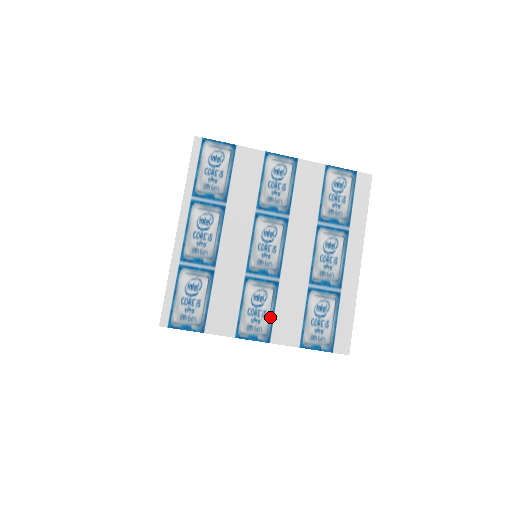
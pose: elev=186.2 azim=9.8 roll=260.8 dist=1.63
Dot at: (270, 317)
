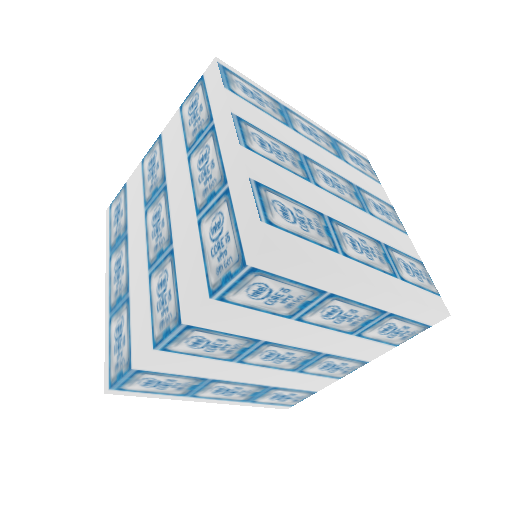
Dot at: (175, 293)
